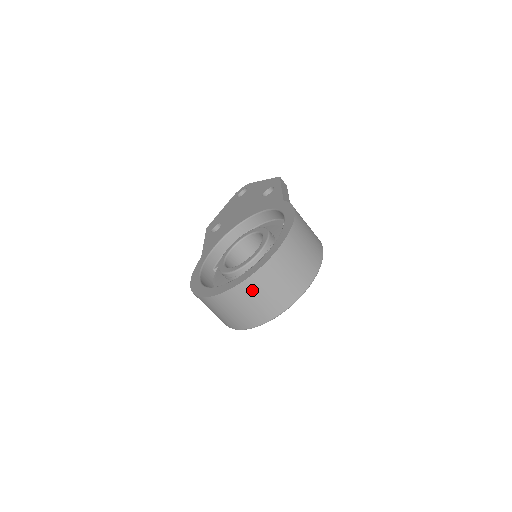
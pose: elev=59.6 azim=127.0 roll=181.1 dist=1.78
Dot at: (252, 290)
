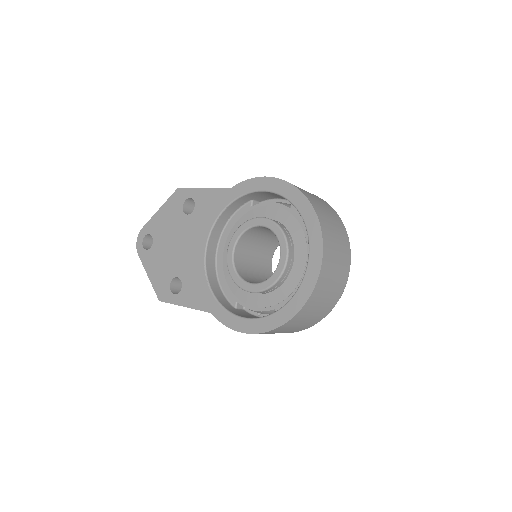
Dot at: (330, 257)
